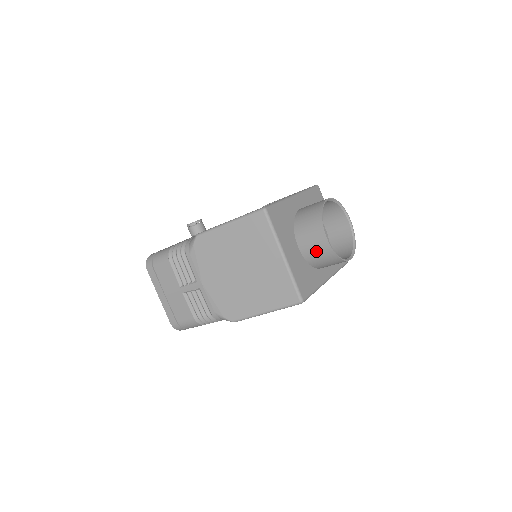
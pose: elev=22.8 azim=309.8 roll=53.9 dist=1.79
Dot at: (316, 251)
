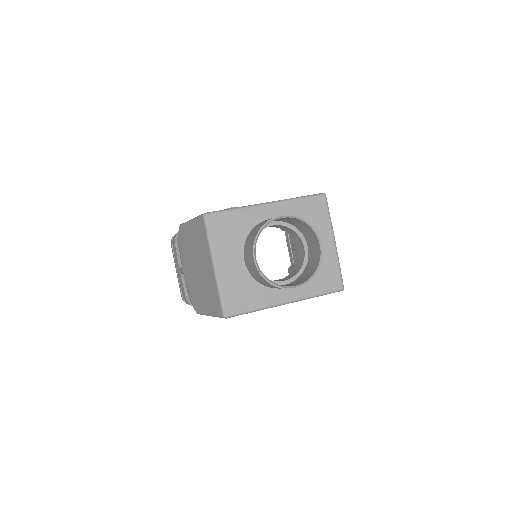
Dot at: (252, 269)
